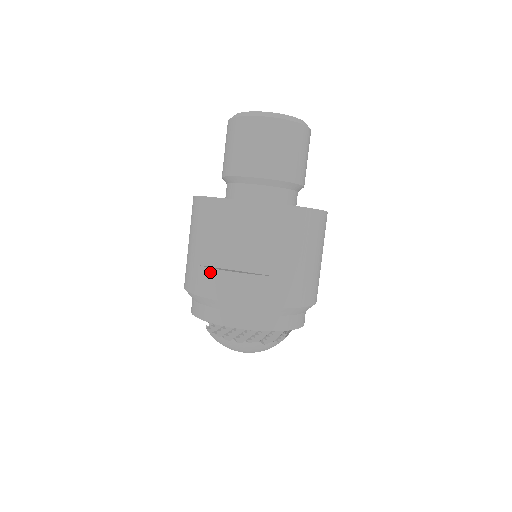
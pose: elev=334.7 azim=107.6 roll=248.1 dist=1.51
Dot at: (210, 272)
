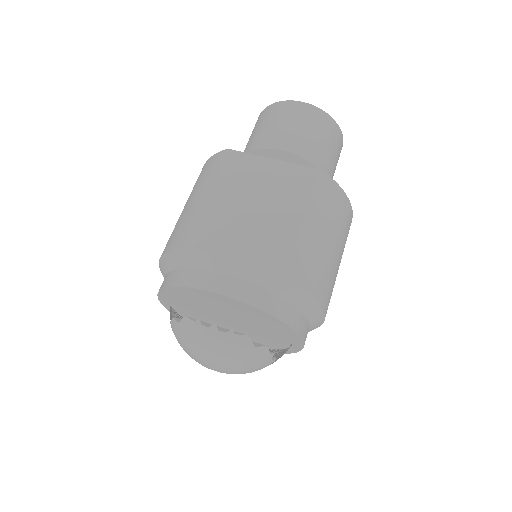
Dot at: (214, 220)
